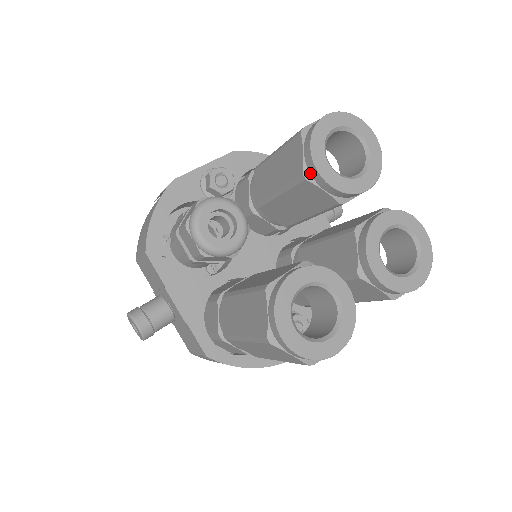
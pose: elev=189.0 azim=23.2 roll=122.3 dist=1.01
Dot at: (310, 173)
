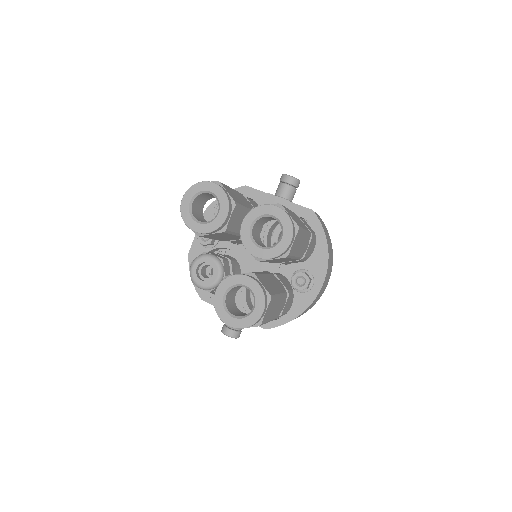
Dot at: occluded
